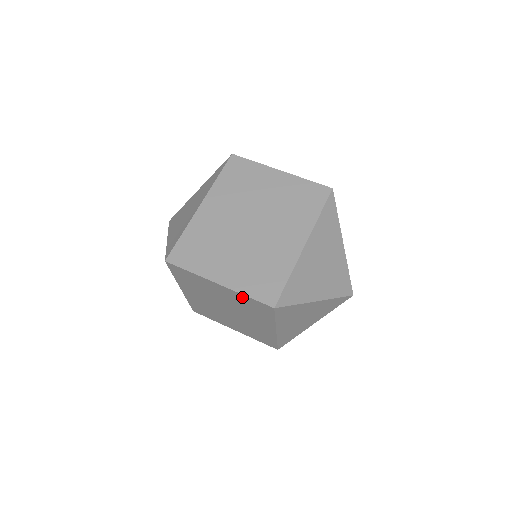
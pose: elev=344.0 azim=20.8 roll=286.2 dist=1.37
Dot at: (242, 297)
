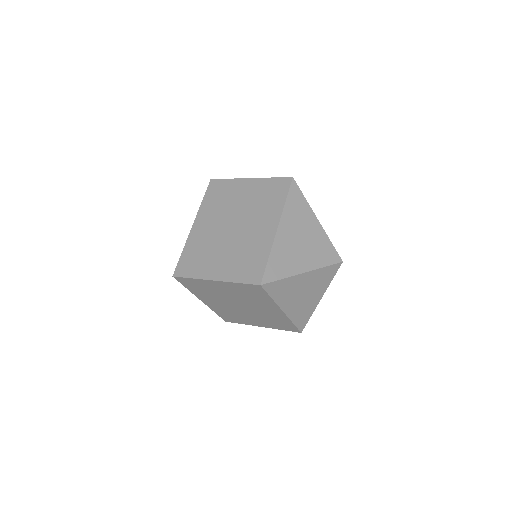
Dot at: (236, 286)
